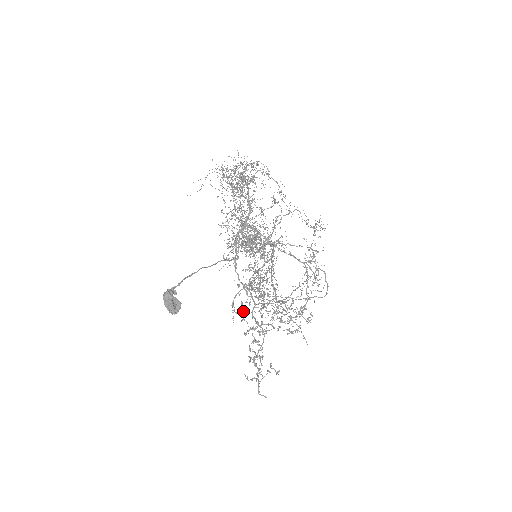
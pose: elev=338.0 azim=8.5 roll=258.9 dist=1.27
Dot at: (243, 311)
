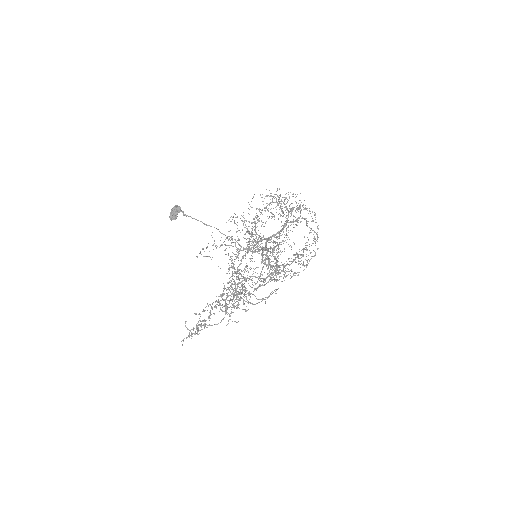
Dot at: (226, 290)
